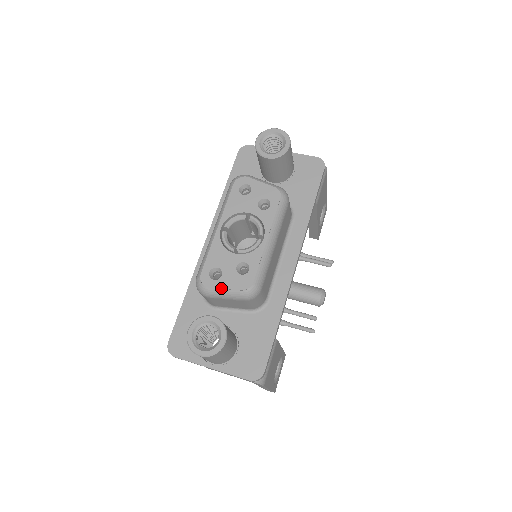
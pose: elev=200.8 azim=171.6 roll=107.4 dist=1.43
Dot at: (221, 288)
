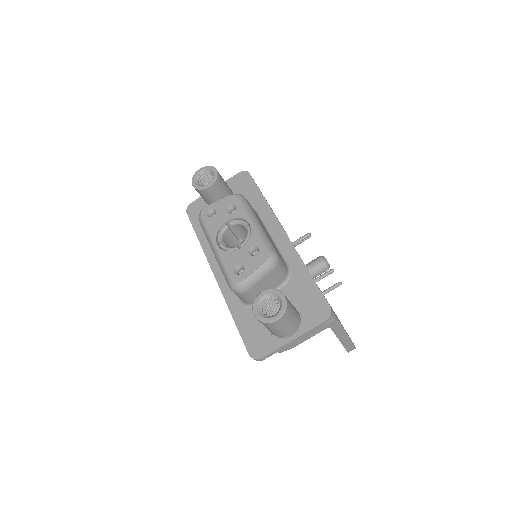
Dot at: (251, 273)
